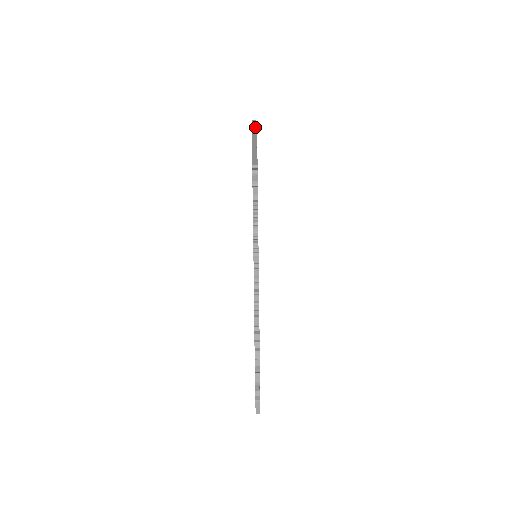
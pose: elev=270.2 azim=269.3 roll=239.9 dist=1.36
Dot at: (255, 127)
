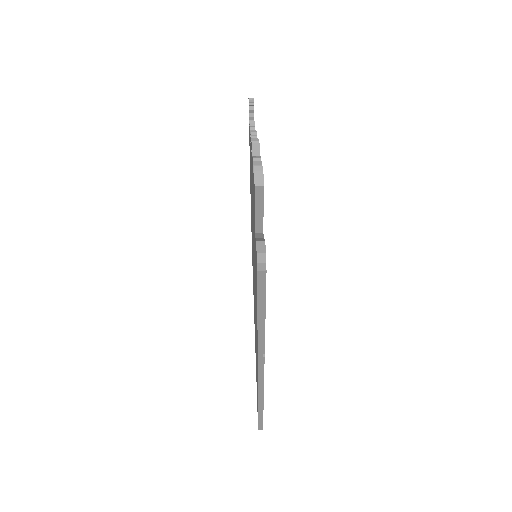
Dot at: occluded
